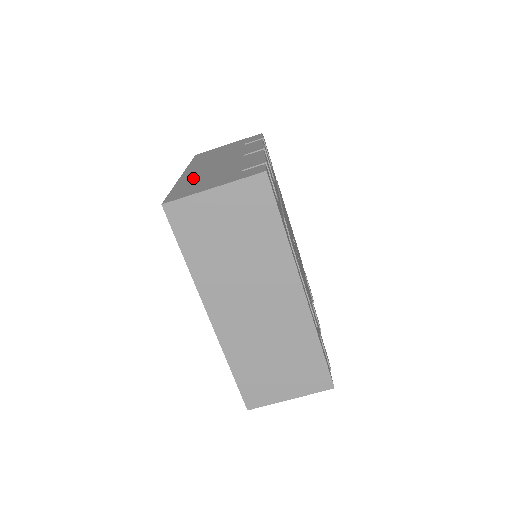
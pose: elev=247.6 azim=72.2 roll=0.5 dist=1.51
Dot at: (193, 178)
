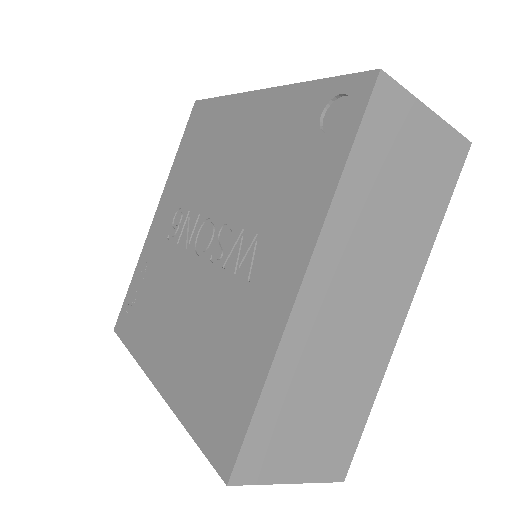
Dot at: occluded
